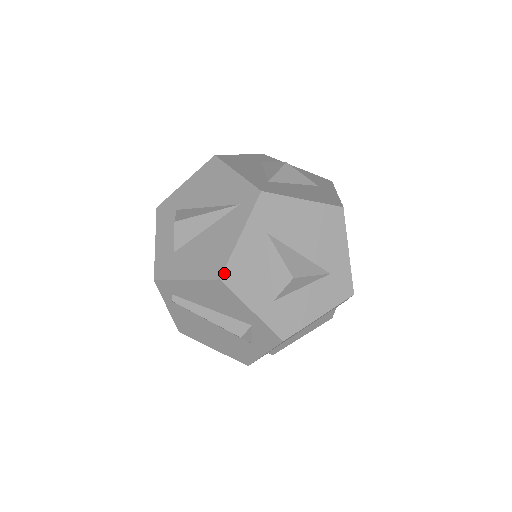
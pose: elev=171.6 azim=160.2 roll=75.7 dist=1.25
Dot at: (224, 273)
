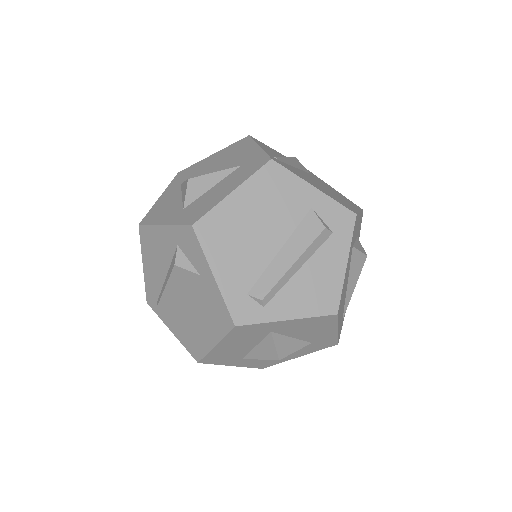
Dot at: (143, 220)
